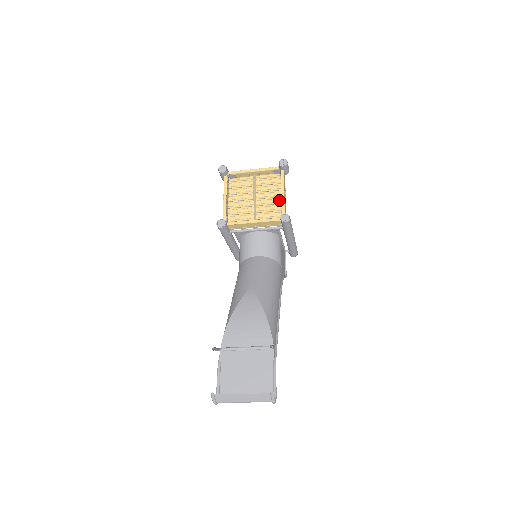
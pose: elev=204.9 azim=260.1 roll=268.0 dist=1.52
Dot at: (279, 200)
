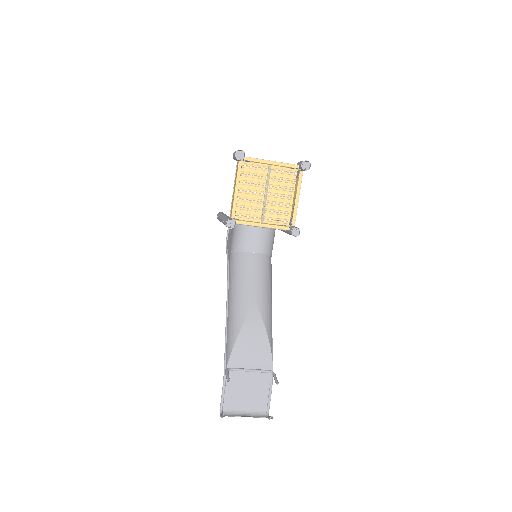
Dot at: (290, 201)
